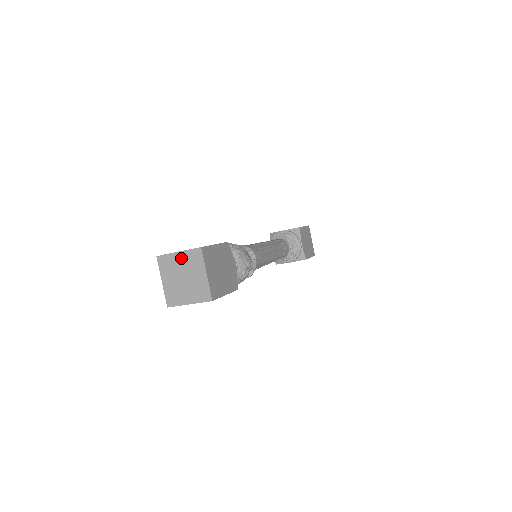
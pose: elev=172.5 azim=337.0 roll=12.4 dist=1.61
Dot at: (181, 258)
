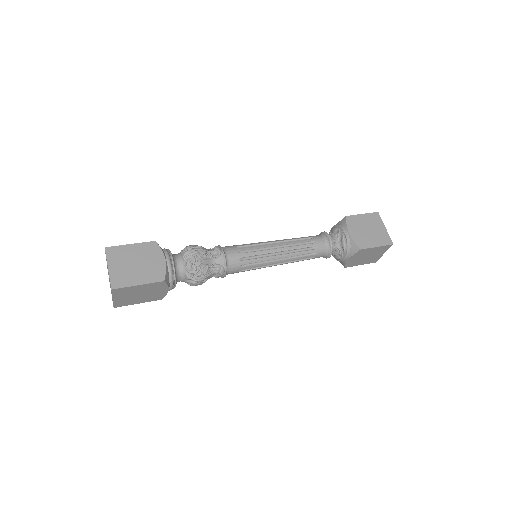
Dot at: occluded
